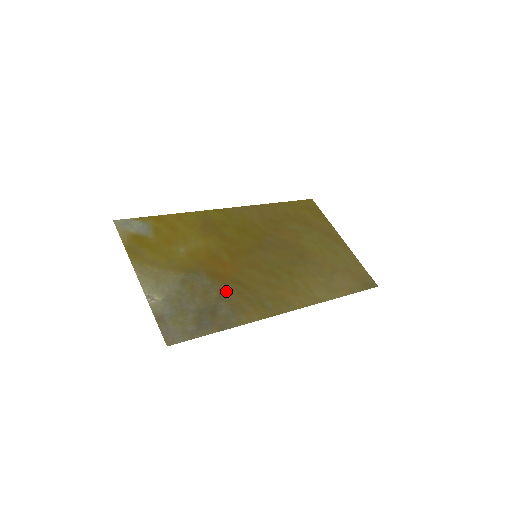
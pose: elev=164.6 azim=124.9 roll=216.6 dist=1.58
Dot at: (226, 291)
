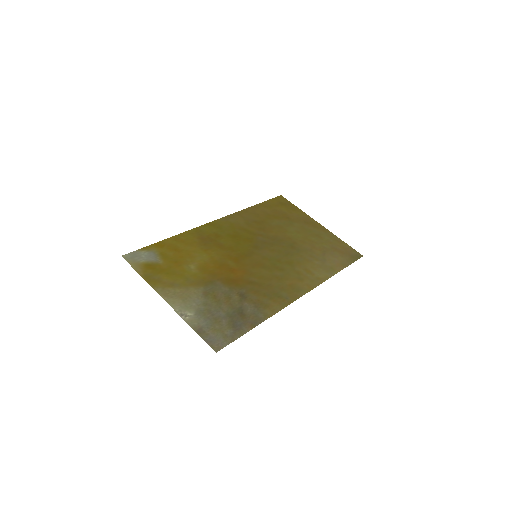
Dot at: (244, 292)
